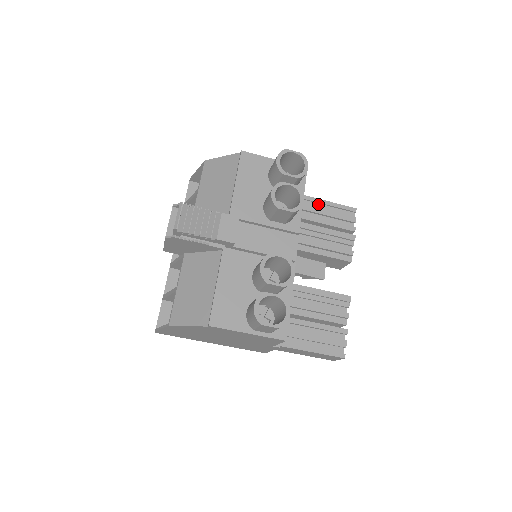
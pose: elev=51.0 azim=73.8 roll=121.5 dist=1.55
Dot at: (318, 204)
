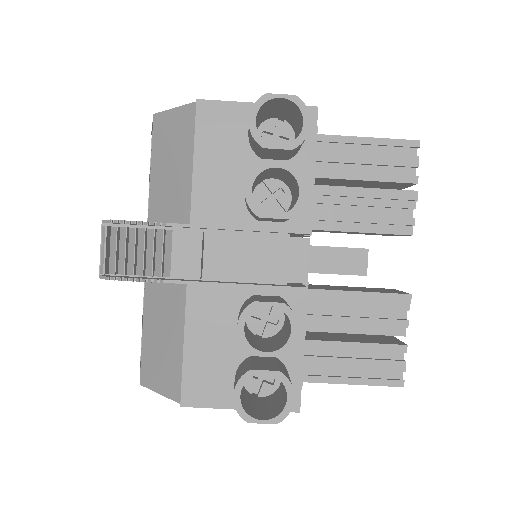
Dot at: (353, 144)
